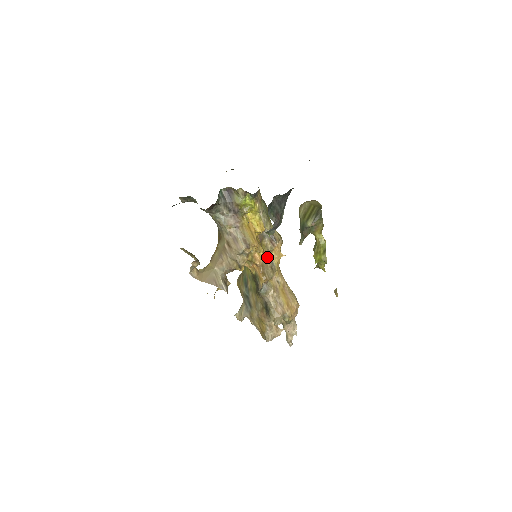
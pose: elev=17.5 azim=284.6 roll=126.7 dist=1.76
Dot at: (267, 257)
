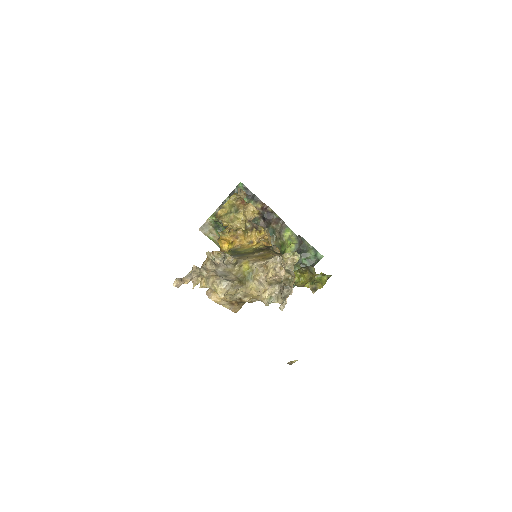
Dot at: occluded
